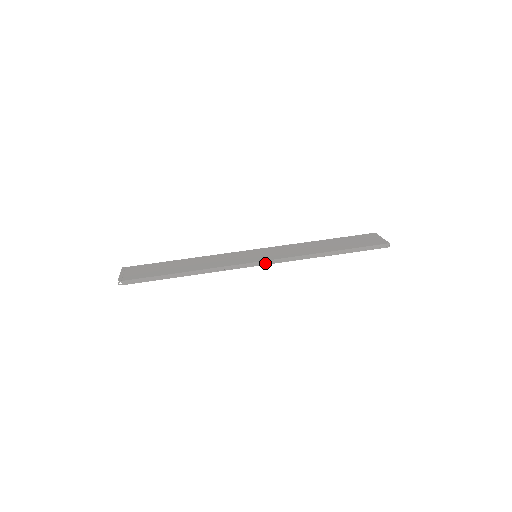
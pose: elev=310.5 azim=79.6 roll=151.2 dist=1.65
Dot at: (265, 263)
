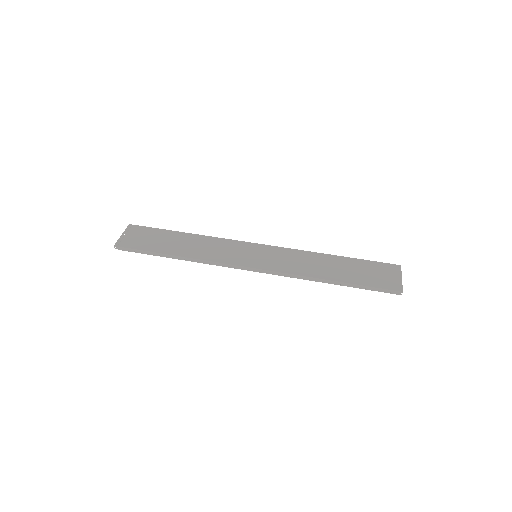
Dot at: (258, 271)
